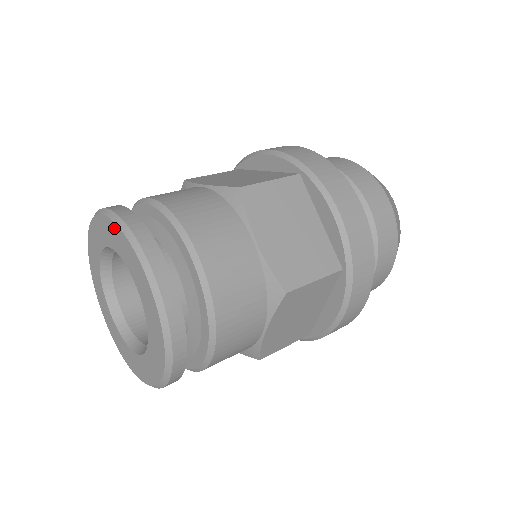
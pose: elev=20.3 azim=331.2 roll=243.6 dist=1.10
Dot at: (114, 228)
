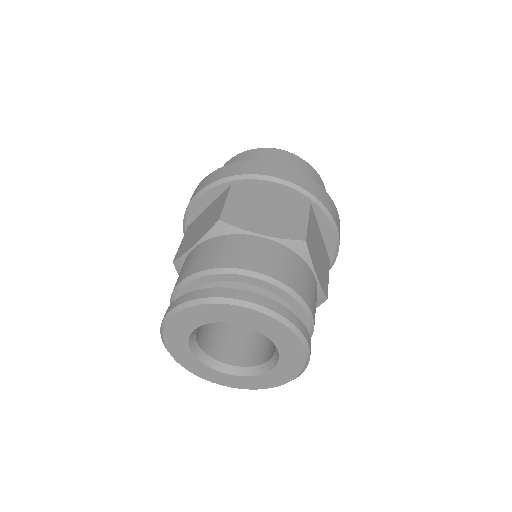
Dot at: (262, 317)
